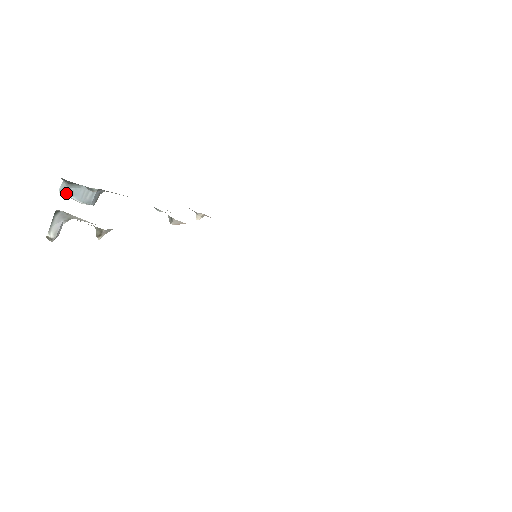
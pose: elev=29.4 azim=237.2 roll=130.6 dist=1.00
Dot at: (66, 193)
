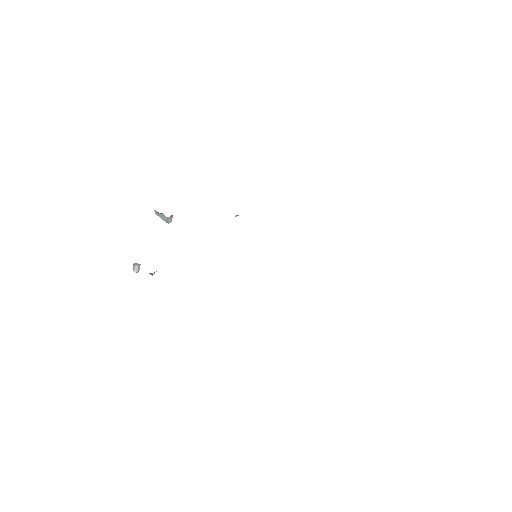
Dot at: (157, 215)
